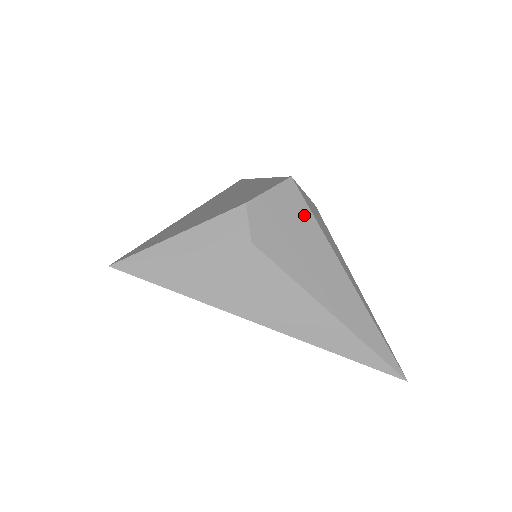
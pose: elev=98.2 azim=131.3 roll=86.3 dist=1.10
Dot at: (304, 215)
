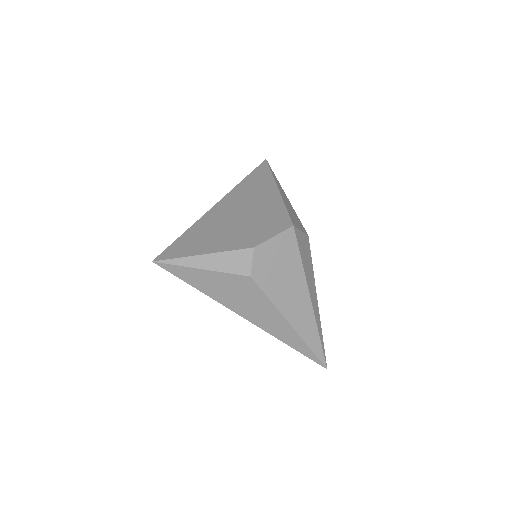
Dot at: (294, 256)
